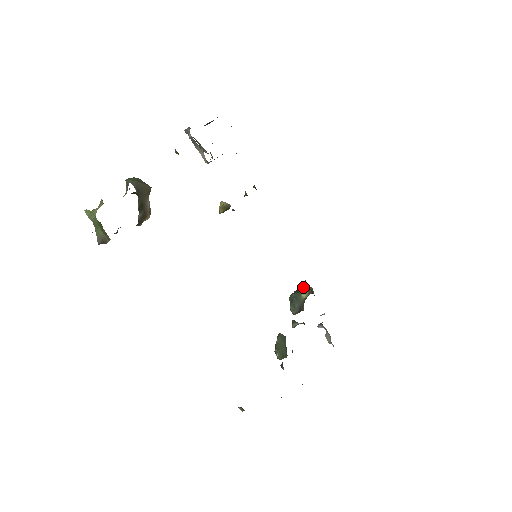
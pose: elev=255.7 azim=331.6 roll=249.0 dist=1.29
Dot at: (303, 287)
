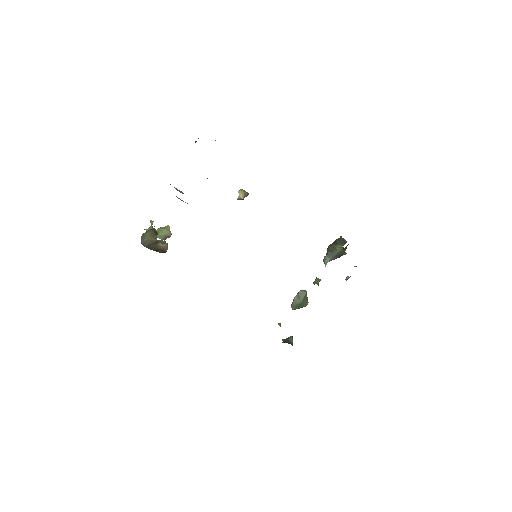
Dot at: (341, 239)
